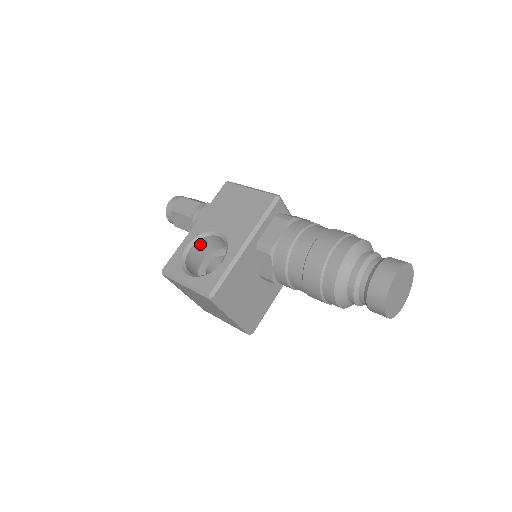
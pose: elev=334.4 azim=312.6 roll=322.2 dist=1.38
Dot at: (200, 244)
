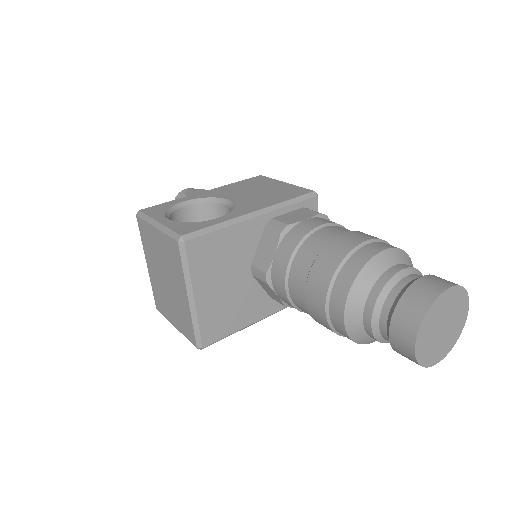
Dot at: (199, 210)
